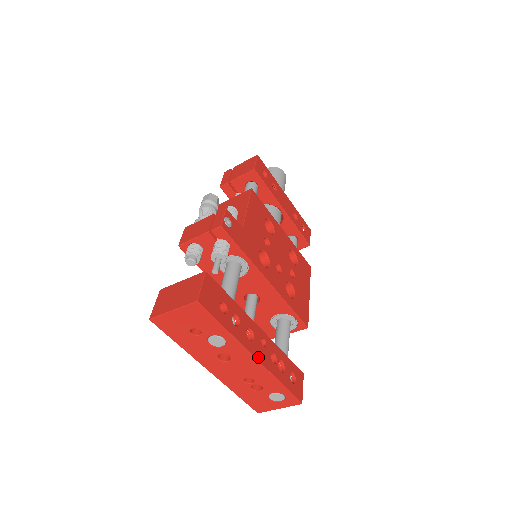
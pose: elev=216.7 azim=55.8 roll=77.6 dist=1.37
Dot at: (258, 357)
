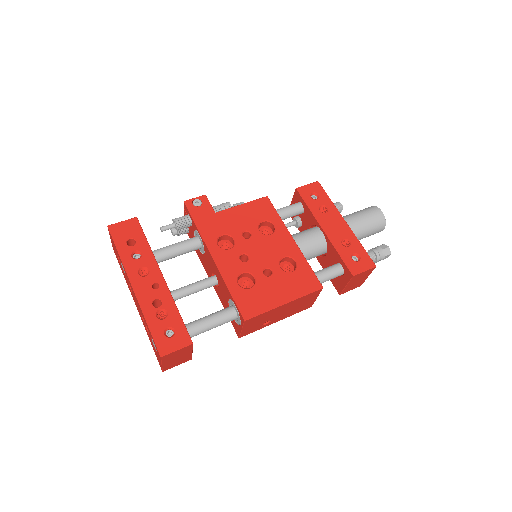
Dot at: (137, 288)
